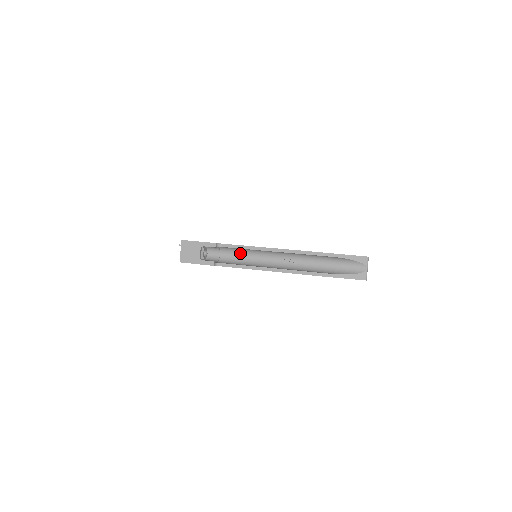
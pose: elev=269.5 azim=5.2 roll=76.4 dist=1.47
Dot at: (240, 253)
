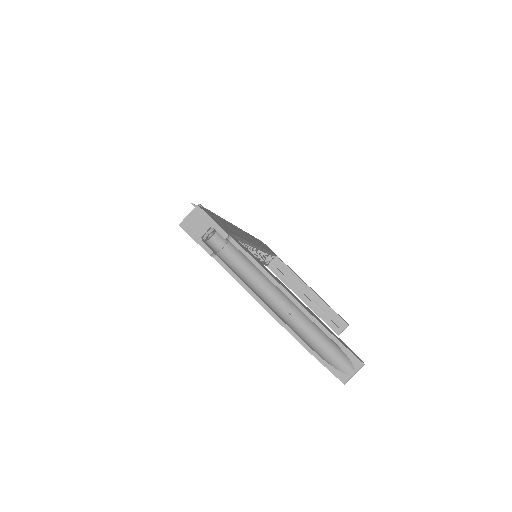
Dot at: (245, 261)
